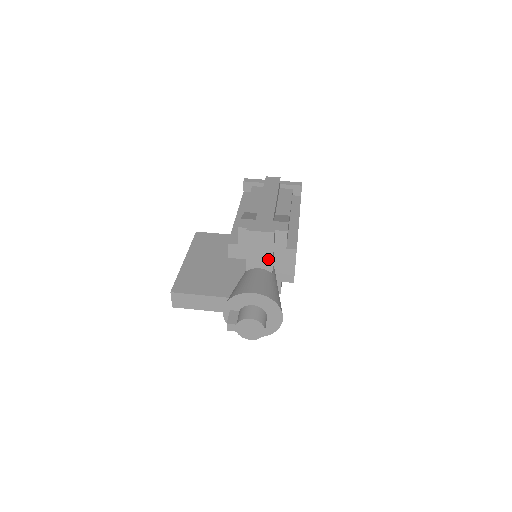
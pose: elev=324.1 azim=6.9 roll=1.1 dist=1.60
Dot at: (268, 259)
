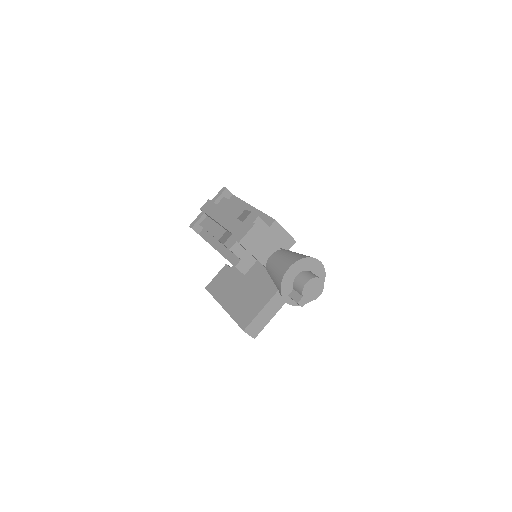
Dot at: (269, 244)
